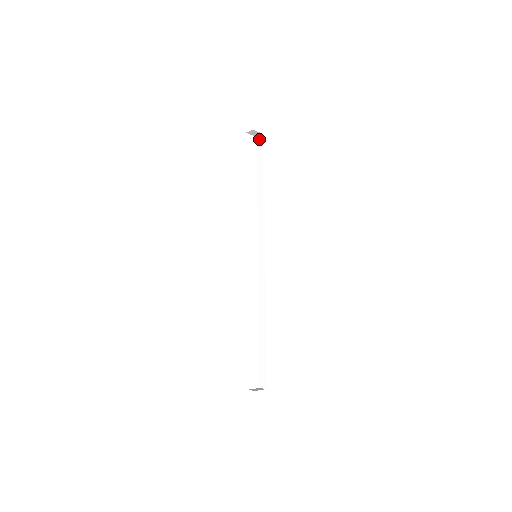
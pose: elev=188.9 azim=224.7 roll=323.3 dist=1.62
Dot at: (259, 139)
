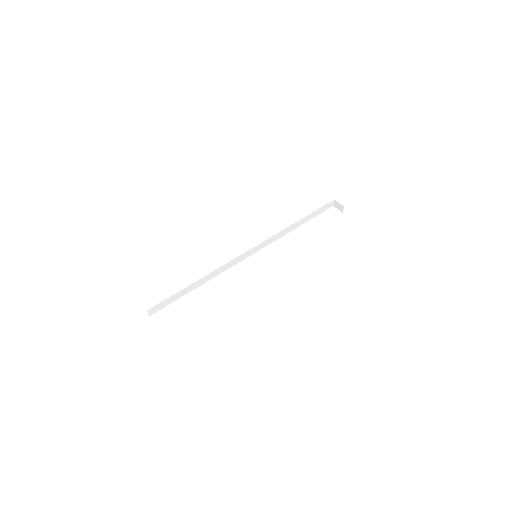
Dot at: (341, 211)
